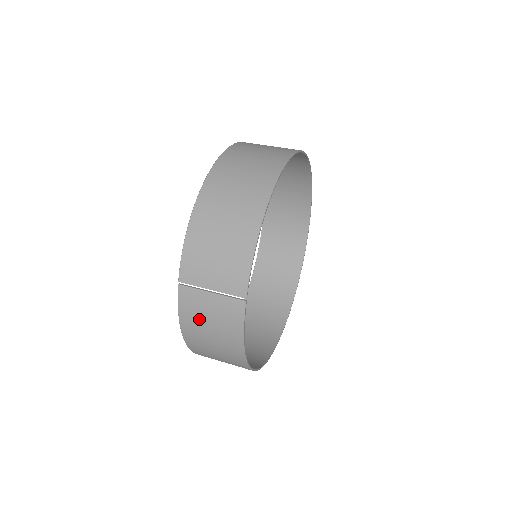
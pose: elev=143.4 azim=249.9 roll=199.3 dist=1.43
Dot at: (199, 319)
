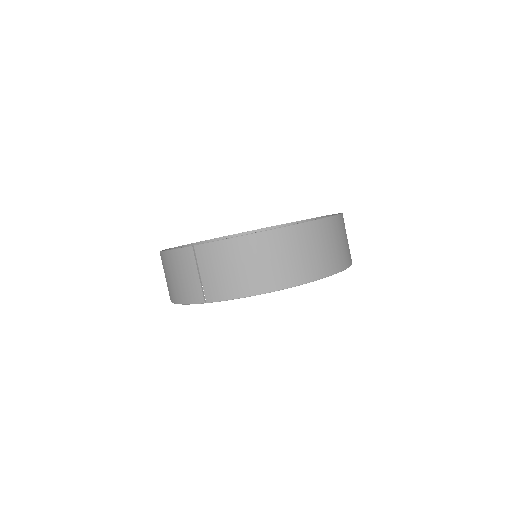
Dot at: (178, 267)
